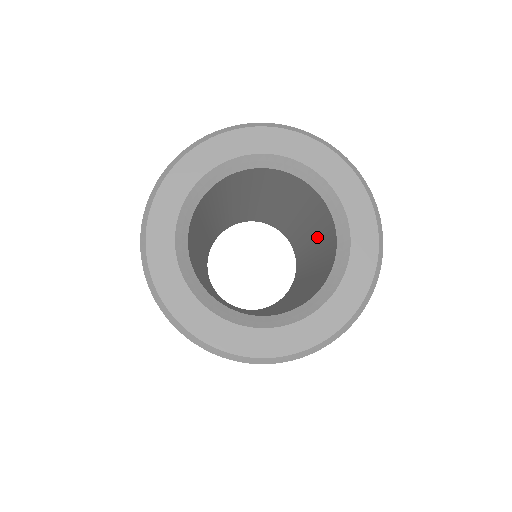
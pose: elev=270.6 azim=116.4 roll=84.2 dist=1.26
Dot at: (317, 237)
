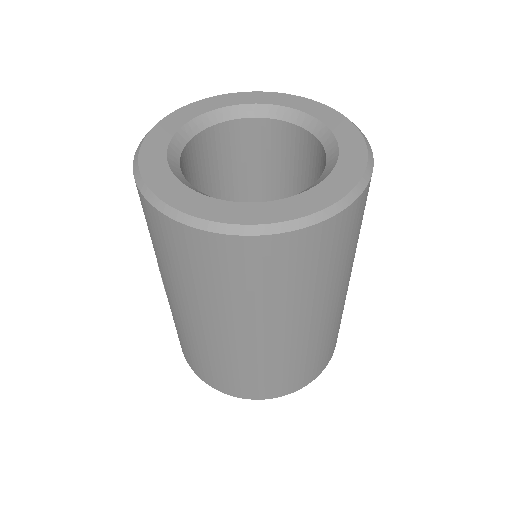
Dot at: (294, 192)
